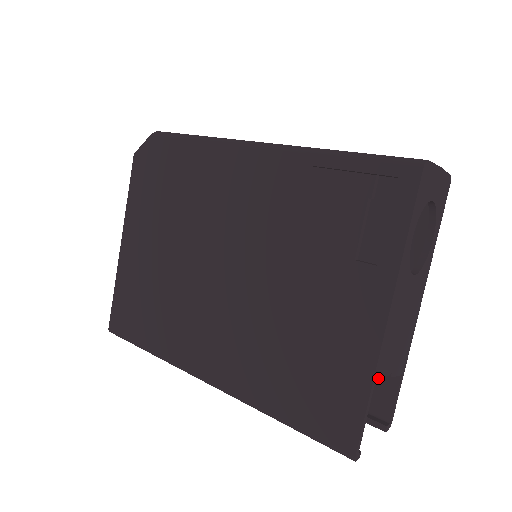
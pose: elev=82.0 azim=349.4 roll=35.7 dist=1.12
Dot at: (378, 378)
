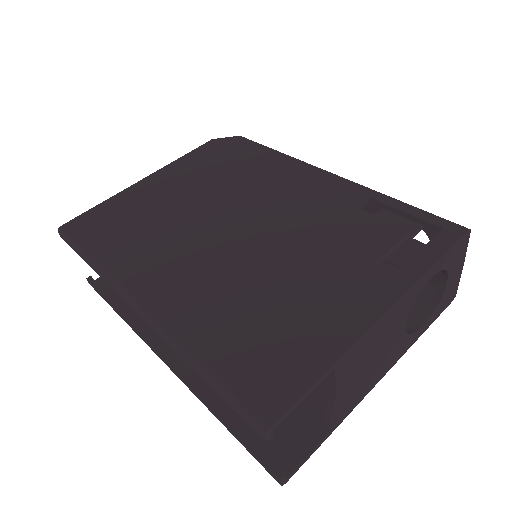
Dot at: (339, 369)
